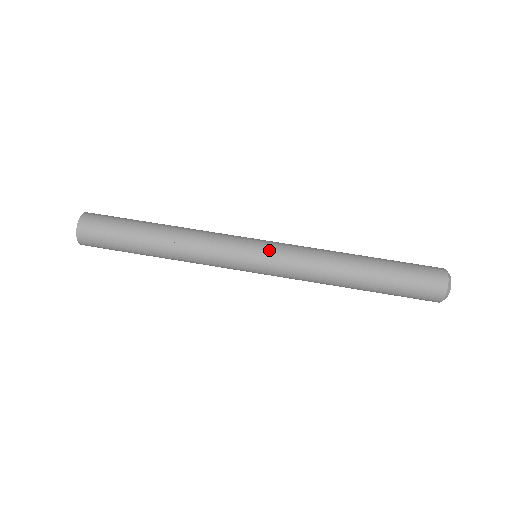
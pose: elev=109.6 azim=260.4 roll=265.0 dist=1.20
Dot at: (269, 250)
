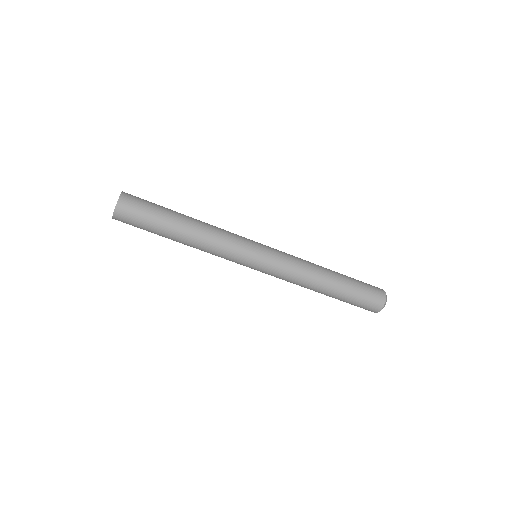
Dot at: (269, 257)
